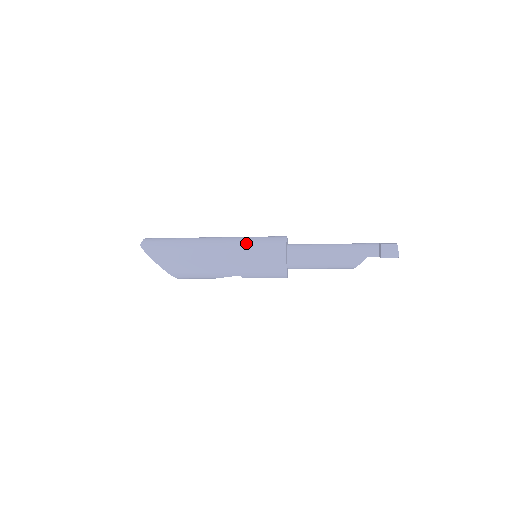
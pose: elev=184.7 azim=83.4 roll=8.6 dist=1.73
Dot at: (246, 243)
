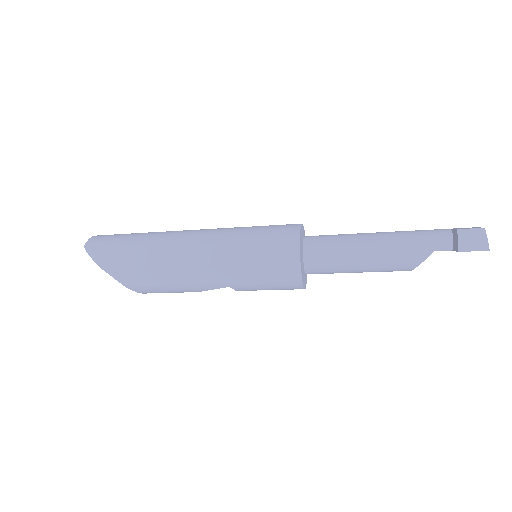
Dot at: (237, 236)
